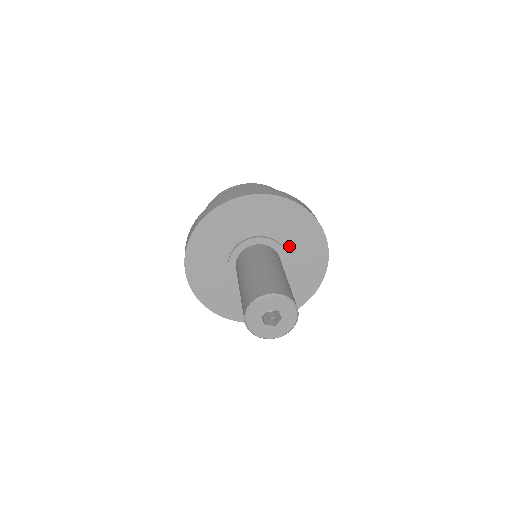
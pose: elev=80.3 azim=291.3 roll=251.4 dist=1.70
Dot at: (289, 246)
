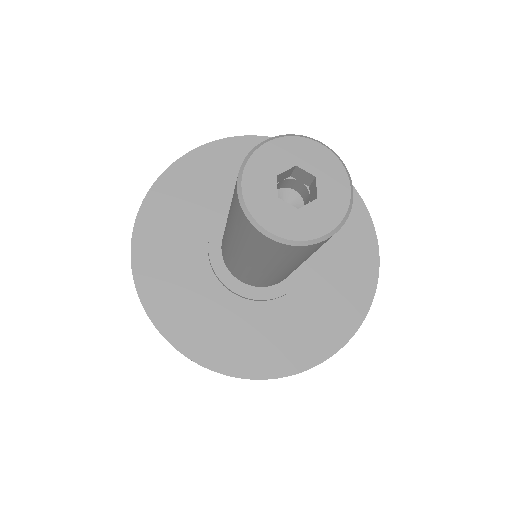
Dot at: occluded
